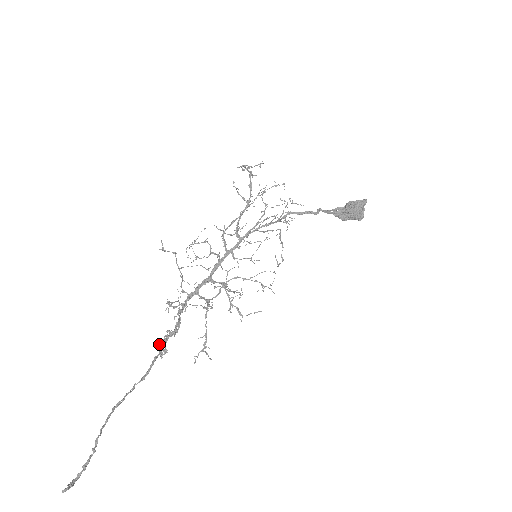
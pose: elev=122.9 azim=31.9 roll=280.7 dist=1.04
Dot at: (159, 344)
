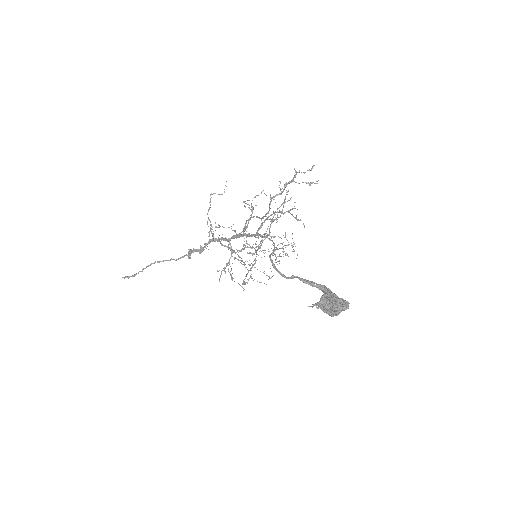
Dot at: (189, 250)
